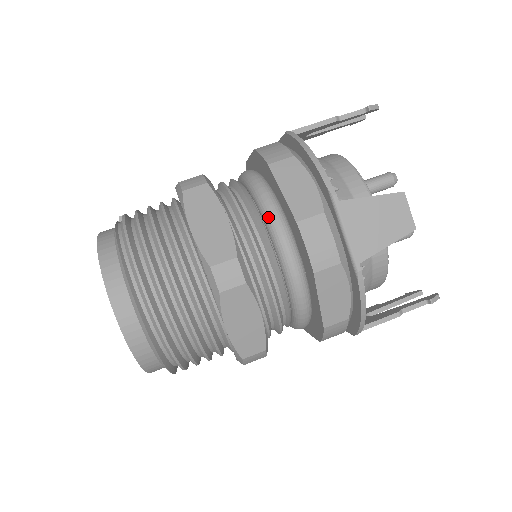
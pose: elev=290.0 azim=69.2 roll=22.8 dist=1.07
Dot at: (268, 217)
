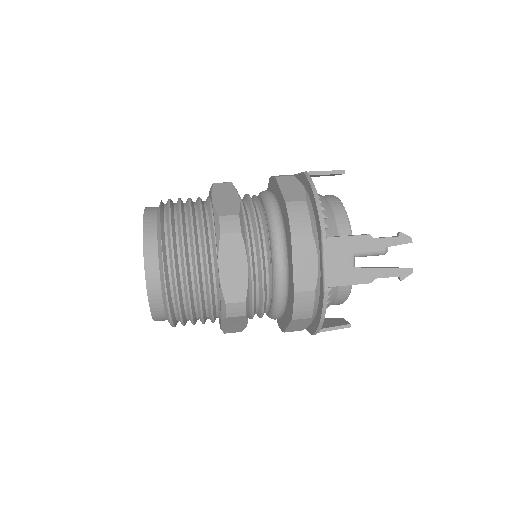
Dot at: occluded
